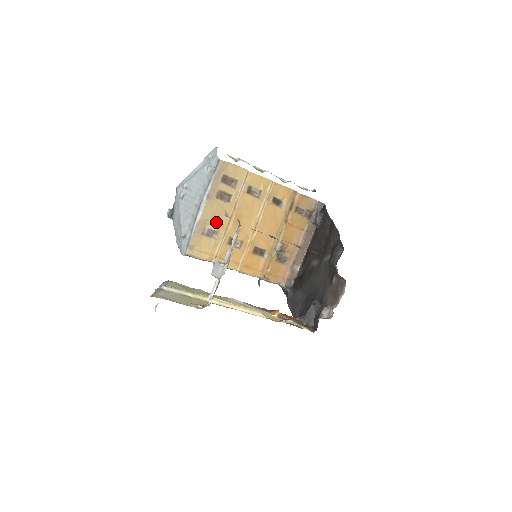
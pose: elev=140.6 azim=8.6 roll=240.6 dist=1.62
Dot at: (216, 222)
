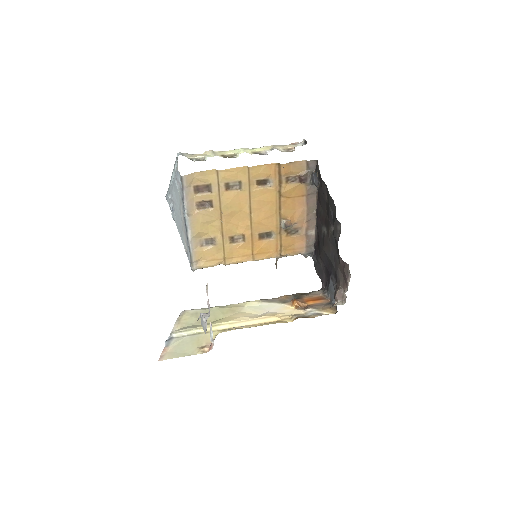
Dot at: (209, 230)
